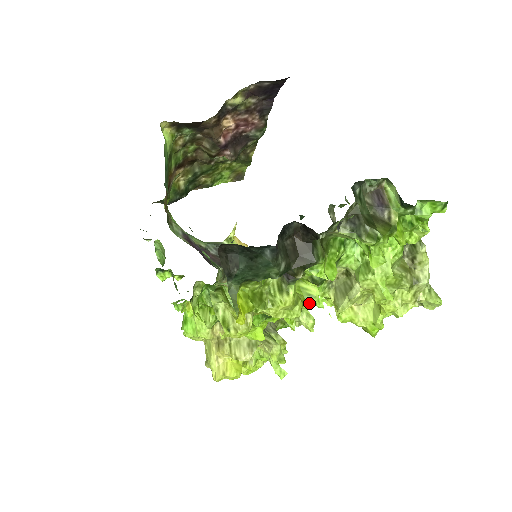
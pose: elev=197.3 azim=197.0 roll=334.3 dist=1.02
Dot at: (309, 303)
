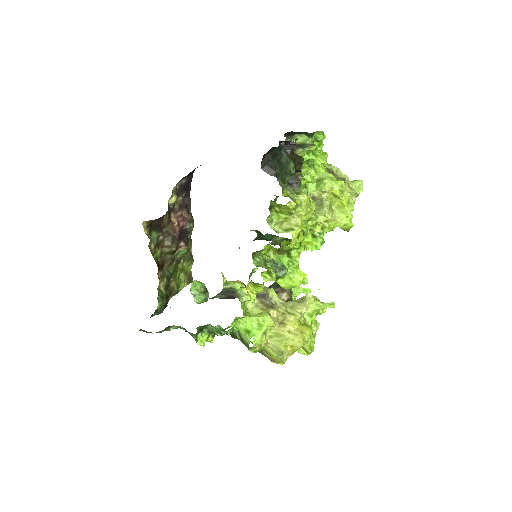
Dot at: occluded
